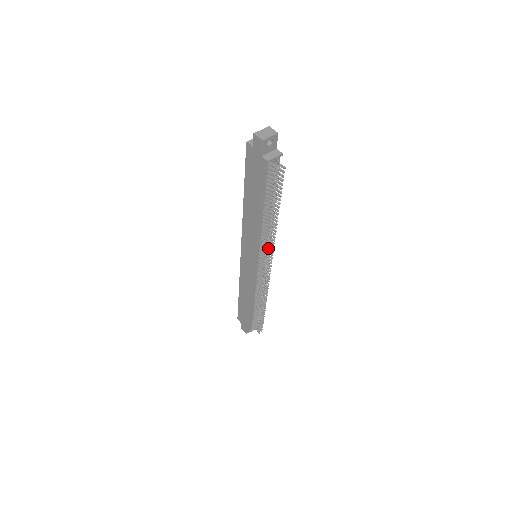
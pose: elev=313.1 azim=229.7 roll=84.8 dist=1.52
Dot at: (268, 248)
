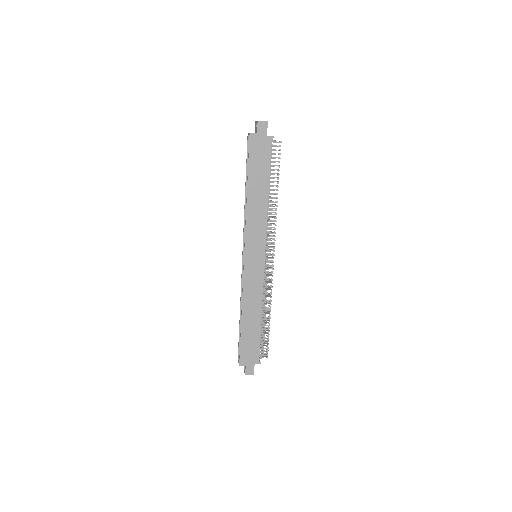
Dot at: occluded
